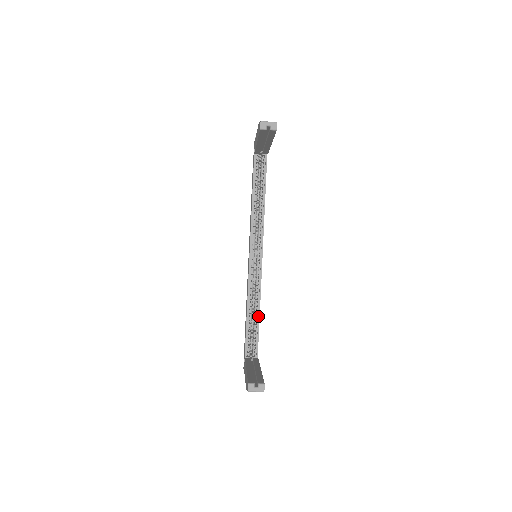
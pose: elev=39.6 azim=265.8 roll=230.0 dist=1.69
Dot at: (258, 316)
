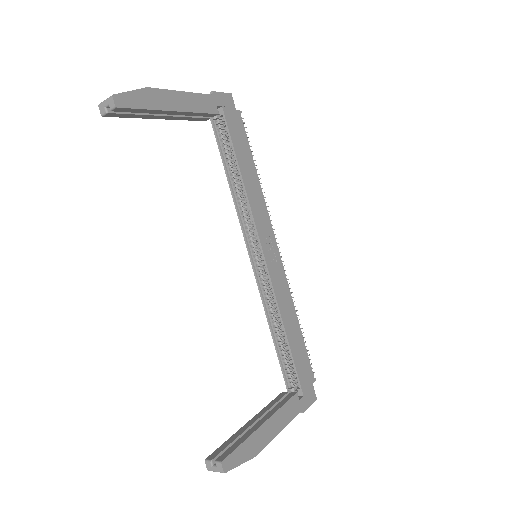
Dot at: (284, 335)
